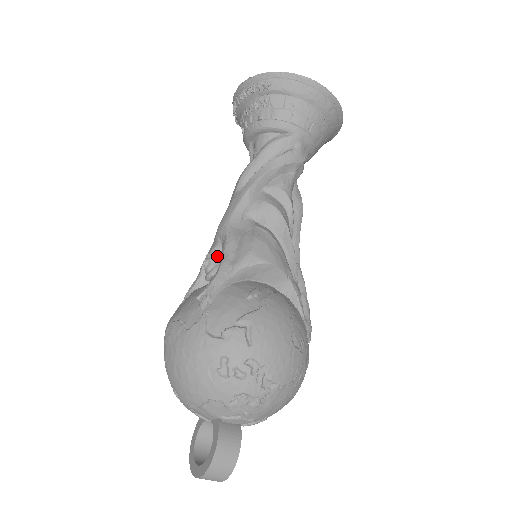
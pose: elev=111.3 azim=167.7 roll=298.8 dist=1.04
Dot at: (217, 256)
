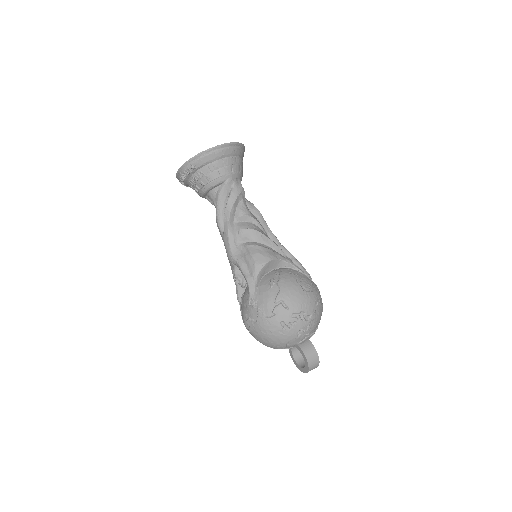
Dot at: (239, 274)
